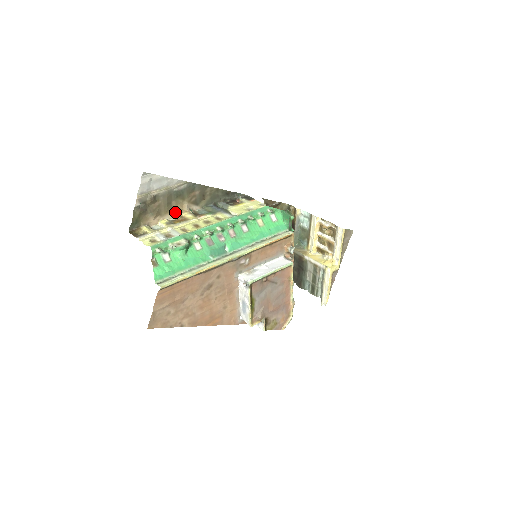
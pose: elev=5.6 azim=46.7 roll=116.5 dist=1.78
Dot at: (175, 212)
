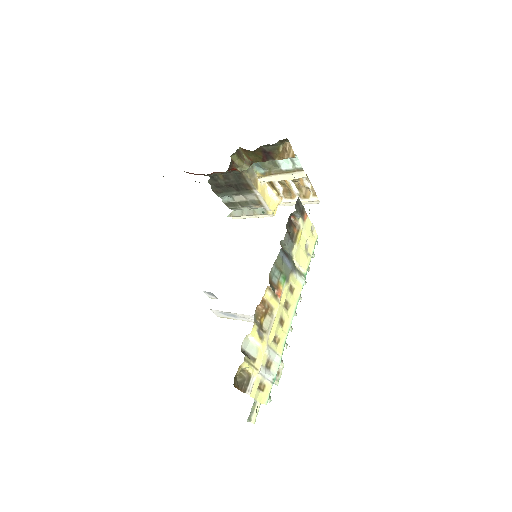
Dot at: occluded
